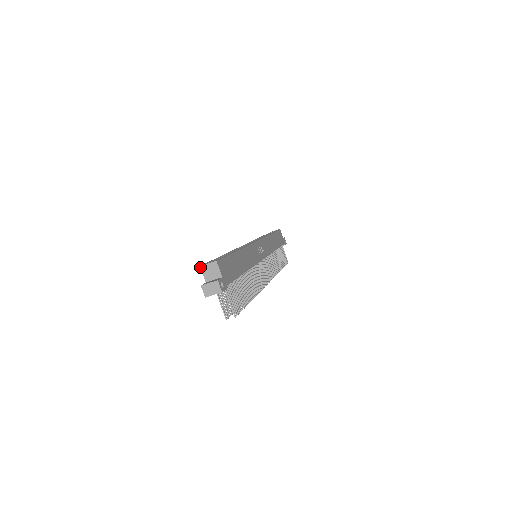
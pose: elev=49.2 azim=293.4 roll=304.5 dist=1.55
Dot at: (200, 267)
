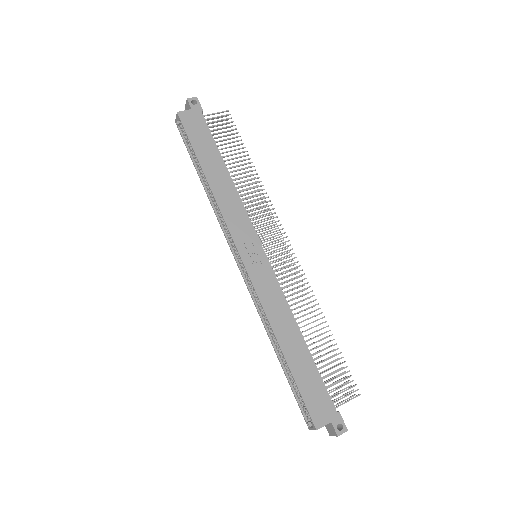
Dot at: (310, 429)
